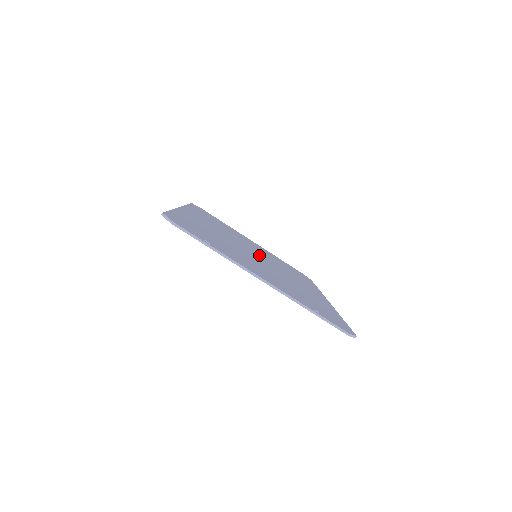
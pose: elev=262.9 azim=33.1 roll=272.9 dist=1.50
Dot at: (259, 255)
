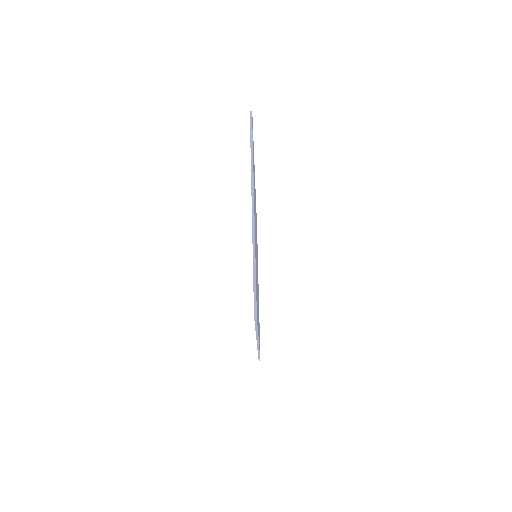
Dot at: occluded
